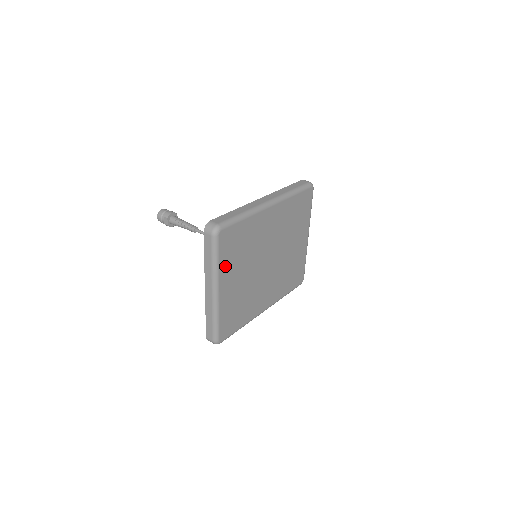
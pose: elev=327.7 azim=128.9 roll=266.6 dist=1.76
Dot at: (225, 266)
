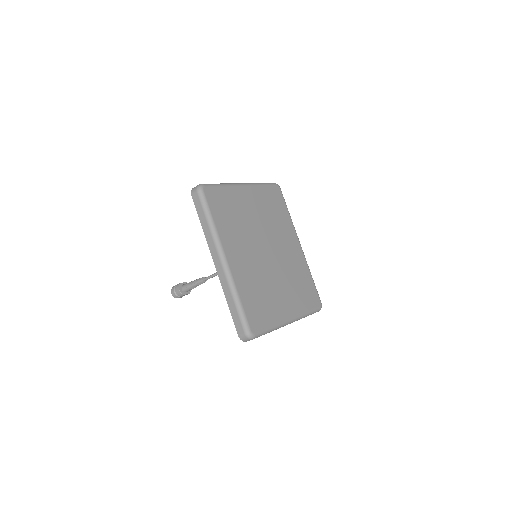
Dot at: (260, 193)
